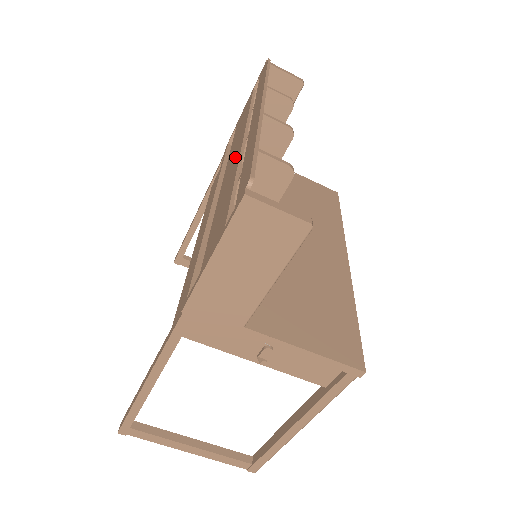
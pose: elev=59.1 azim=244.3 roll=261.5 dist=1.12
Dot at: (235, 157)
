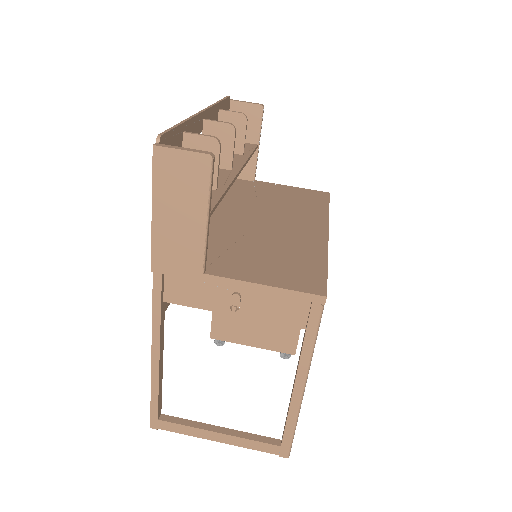
Dot at: occluded
